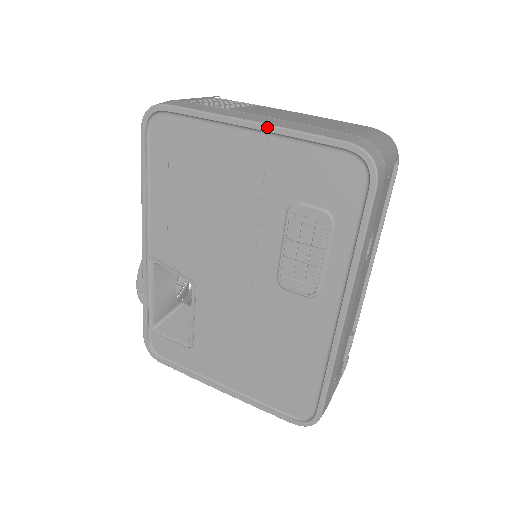
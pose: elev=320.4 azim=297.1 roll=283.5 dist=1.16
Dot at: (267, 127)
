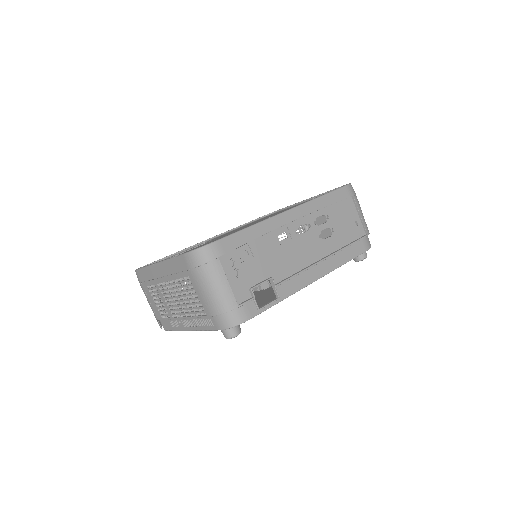
Dot at: (315, 196)
